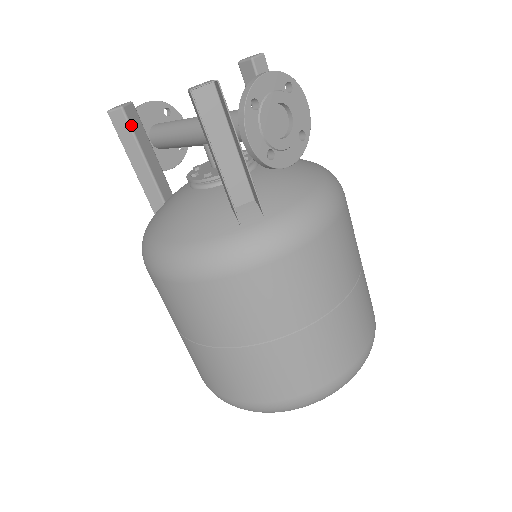
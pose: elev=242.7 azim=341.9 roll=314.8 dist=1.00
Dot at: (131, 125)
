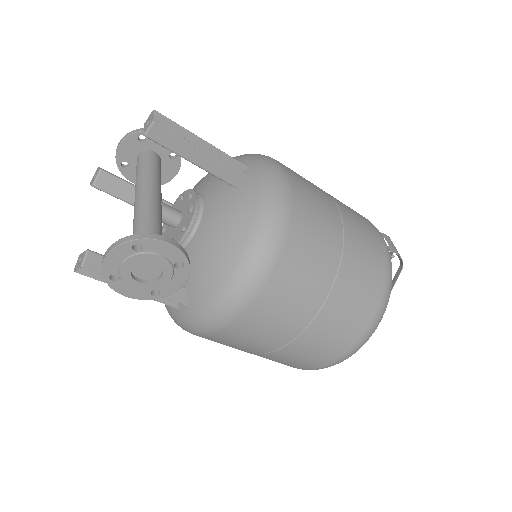
Dot at: (108, 192)
